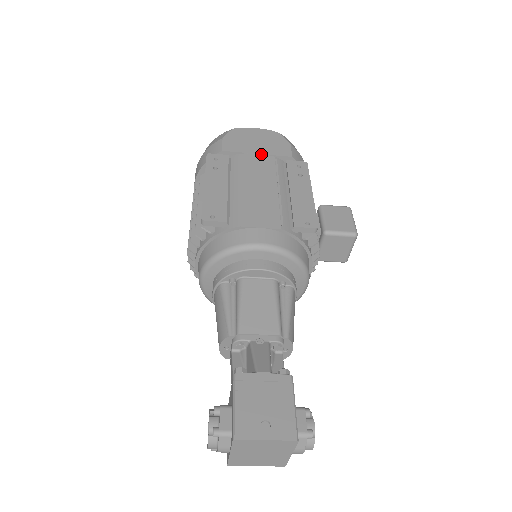
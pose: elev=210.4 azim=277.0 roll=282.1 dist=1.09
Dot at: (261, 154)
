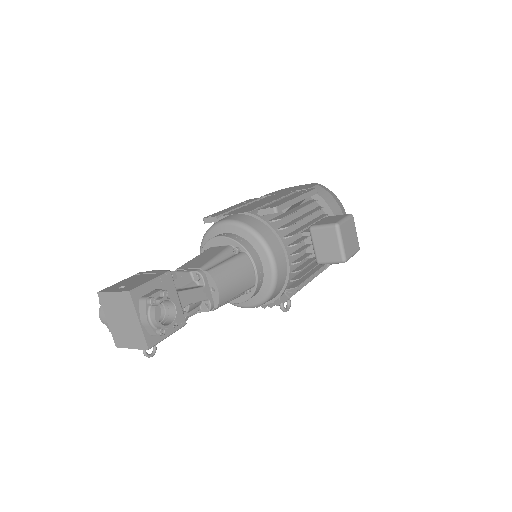
Dot at: (286, 192)
